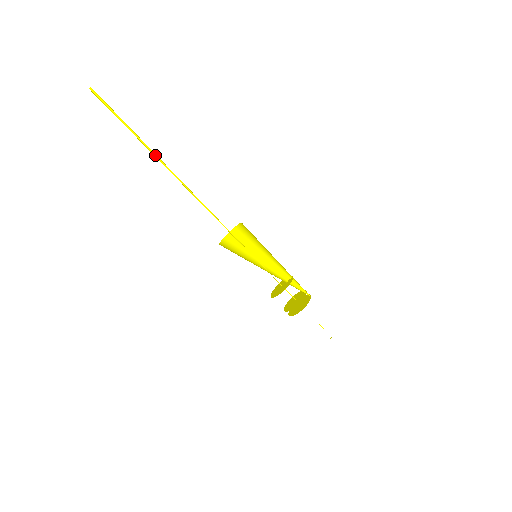
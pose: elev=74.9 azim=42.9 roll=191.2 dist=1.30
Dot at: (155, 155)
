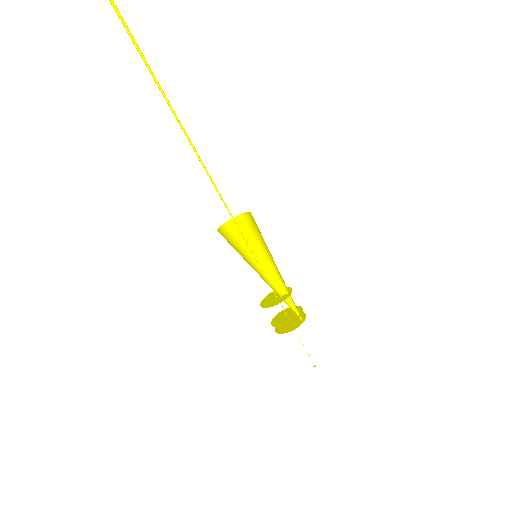
Dot at: (169, 102)
